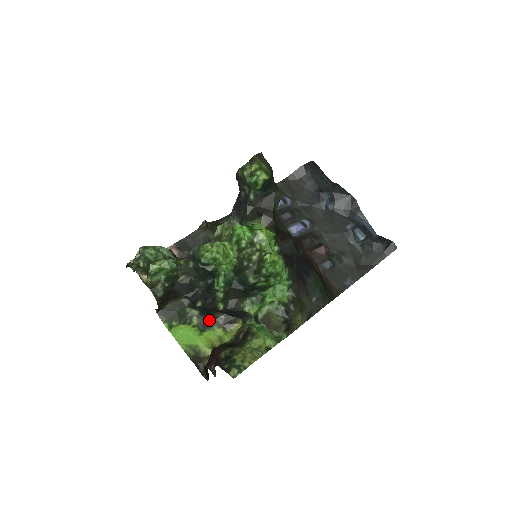
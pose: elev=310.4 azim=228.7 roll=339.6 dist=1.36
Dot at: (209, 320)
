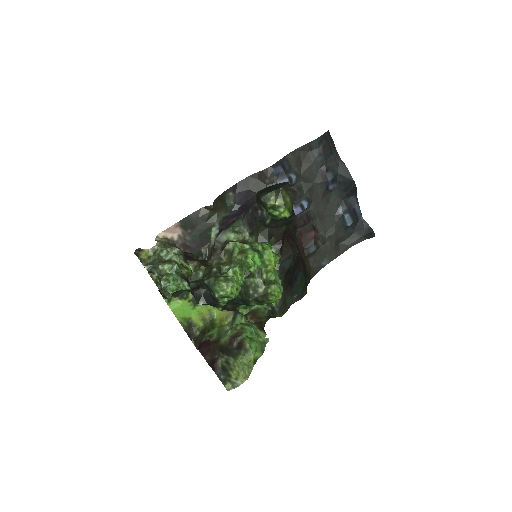
Dot at: occluded
